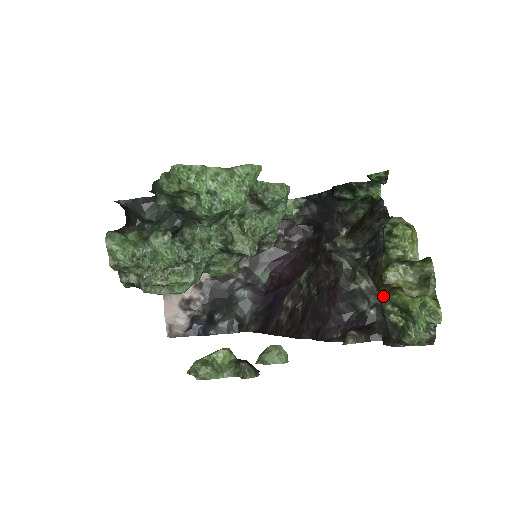
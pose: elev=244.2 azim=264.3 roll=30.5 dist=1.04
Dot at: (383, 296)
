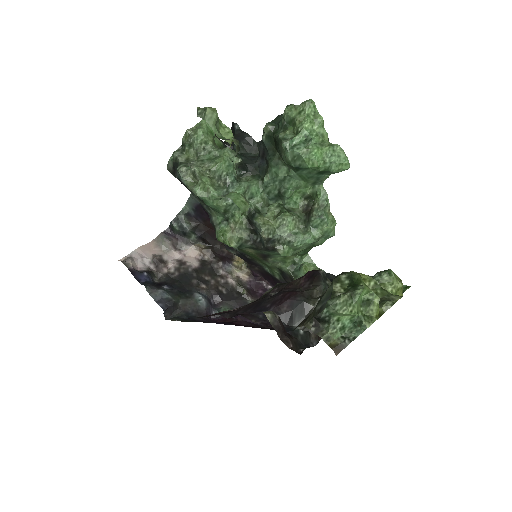
Dot at: (346, 272)
